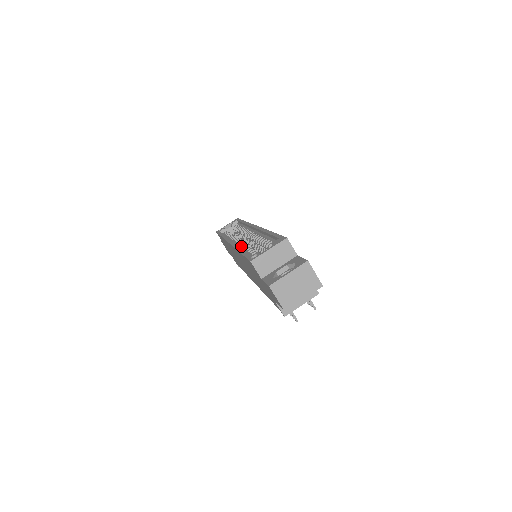
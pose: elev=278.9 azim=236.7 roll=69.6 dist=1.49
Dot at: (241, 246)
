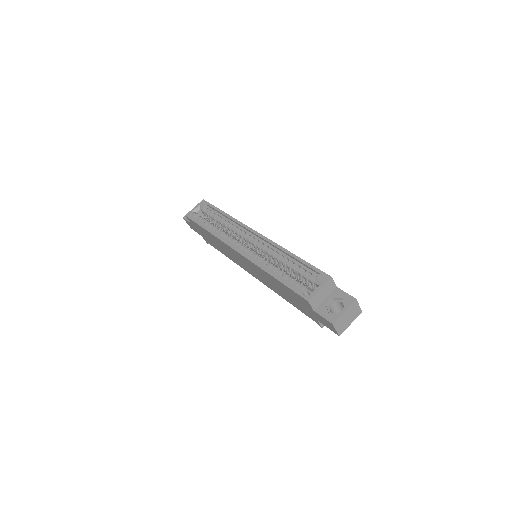
Dot at: (258, 260)
